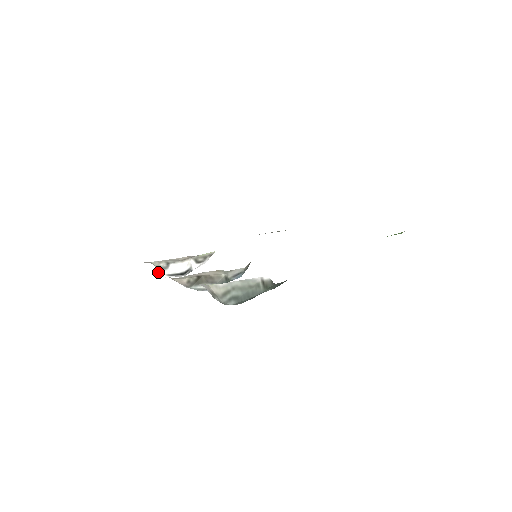
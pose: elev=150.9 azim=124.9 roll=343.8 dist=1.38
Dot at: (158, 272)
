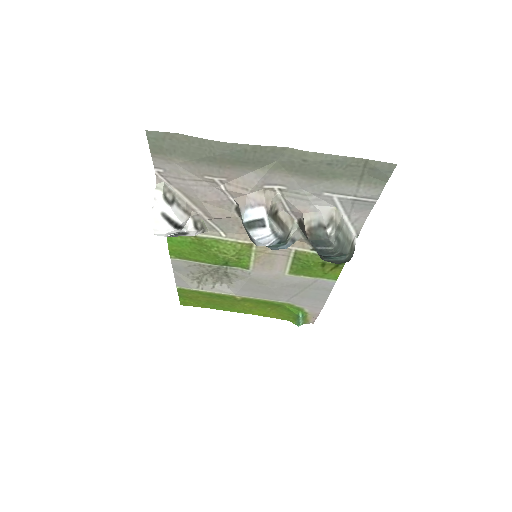
Dot at: (157, 200)
